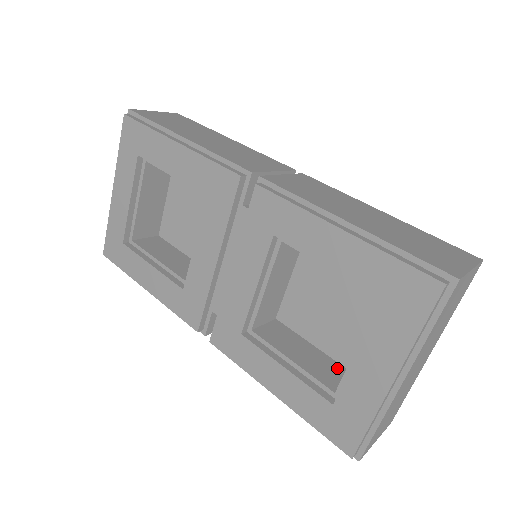
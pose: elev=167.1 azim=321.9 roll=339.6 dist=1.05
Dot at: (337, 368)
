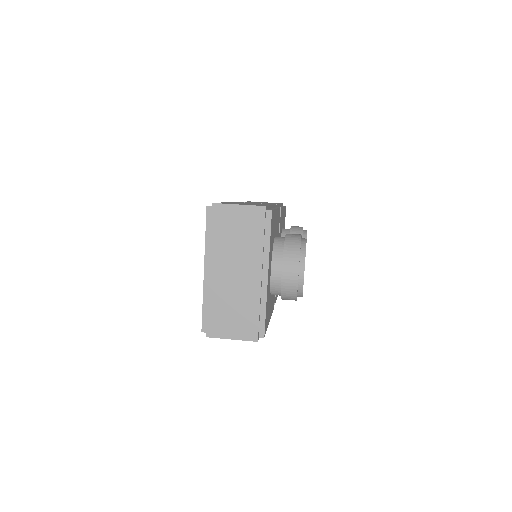
Dot at: occluded
